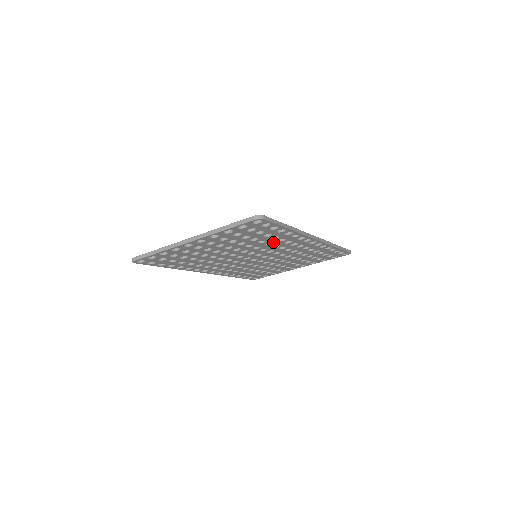
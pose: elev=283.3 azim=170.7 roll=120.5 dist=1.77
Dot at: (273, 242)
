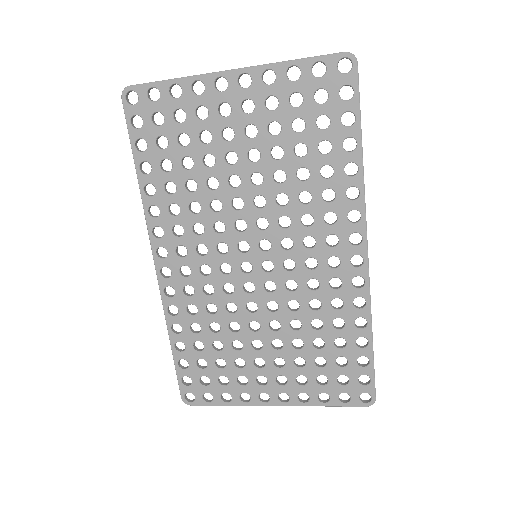
Dot at: (313, 195)
